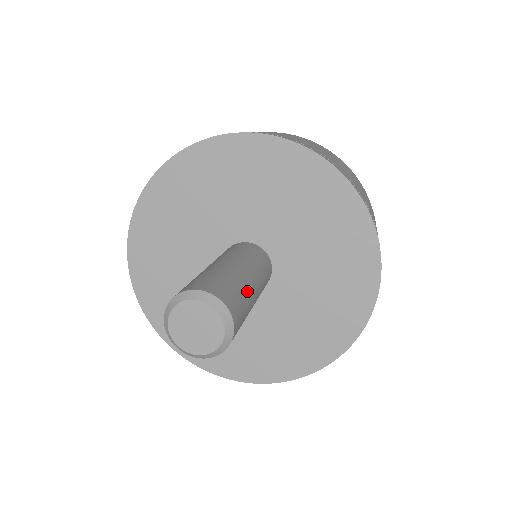
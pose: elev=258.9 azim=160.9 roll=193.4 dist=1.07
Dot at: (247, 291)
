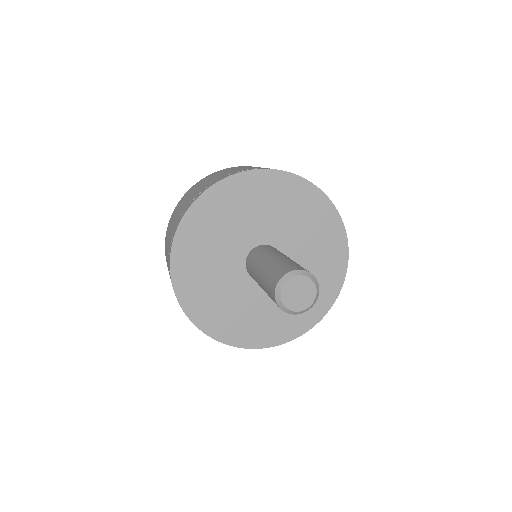
Dot at: occluded
